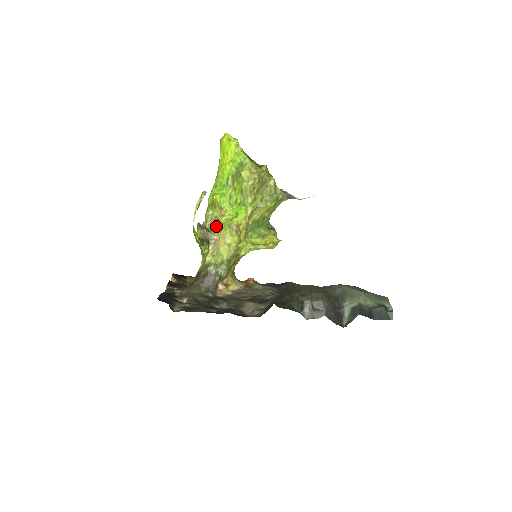
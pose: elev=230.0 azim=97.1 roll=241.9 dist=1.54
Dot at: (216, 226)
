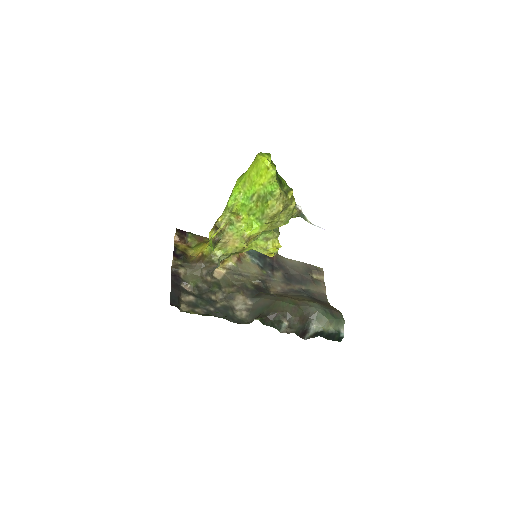
Dot at: (230, 228)
